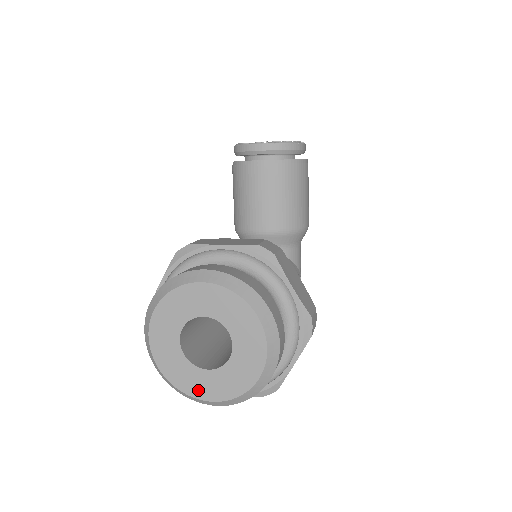
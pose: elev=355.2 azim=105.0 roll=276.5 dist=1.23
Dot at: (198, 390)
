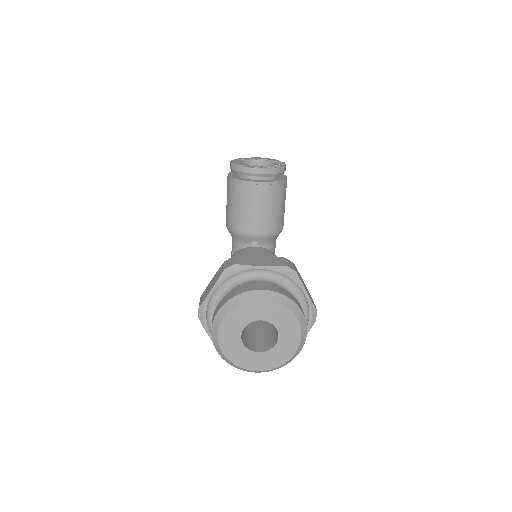
Dot at: (251, 365)
